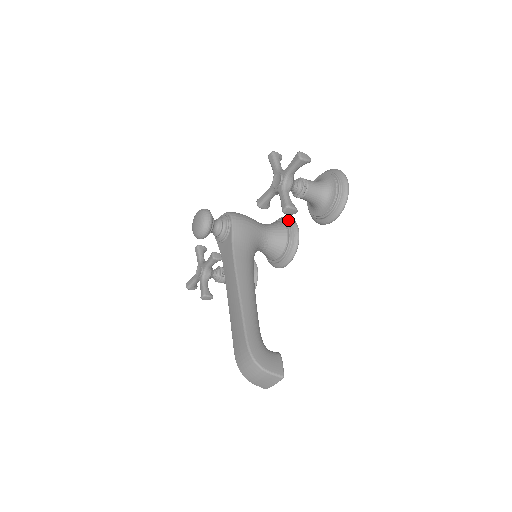
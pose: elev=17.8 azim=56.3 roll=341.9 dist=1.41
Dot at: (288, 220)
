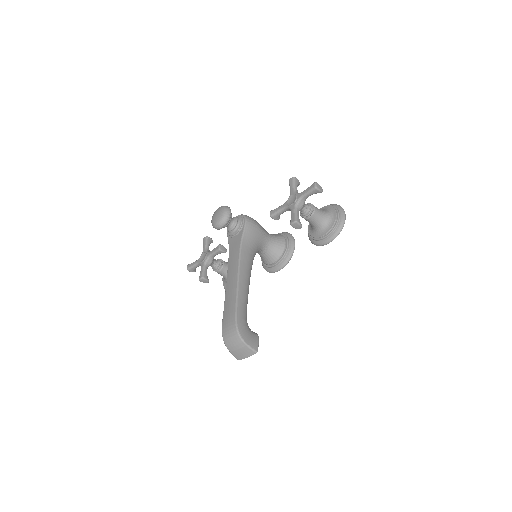
Dot at: (288, 235)
